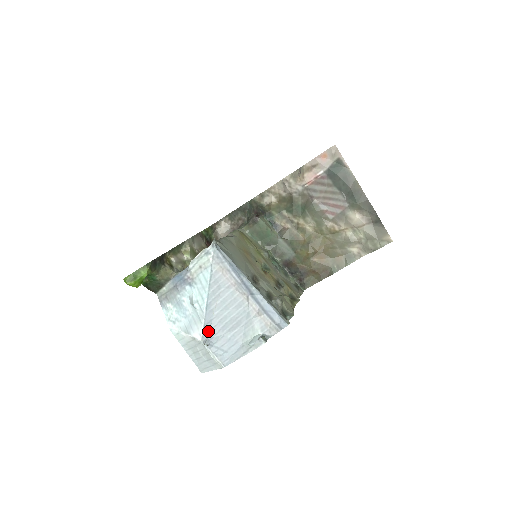
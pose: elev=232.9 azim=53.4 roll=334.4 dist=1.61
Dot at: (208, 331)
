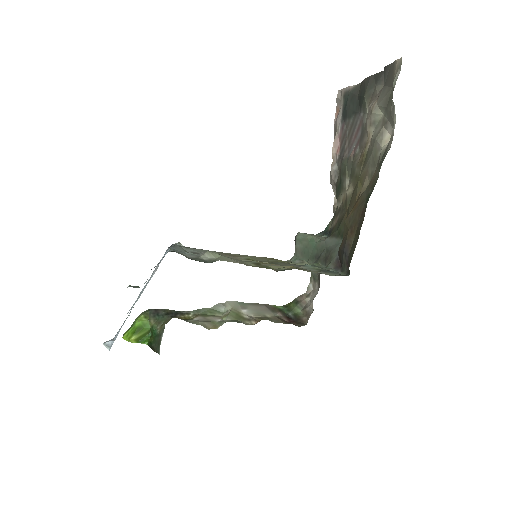
Dot at: occluded
